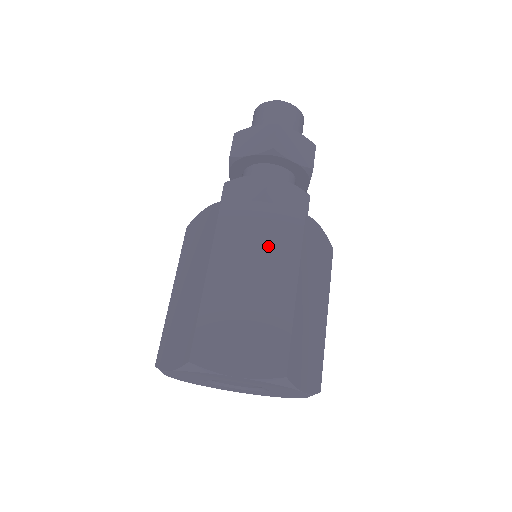
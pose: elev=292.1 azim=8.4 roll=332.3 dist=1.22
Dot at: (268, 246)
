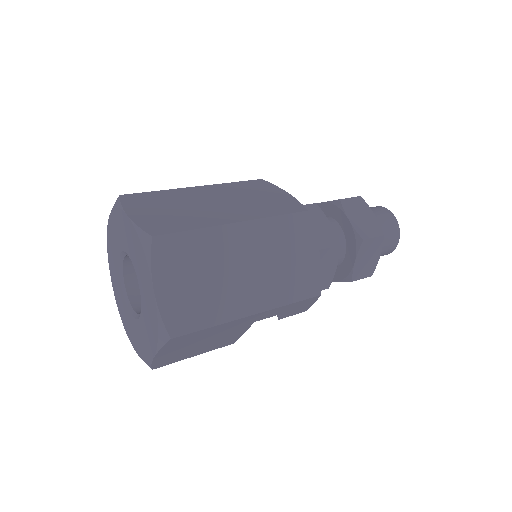
Dot at: (256, 202)
